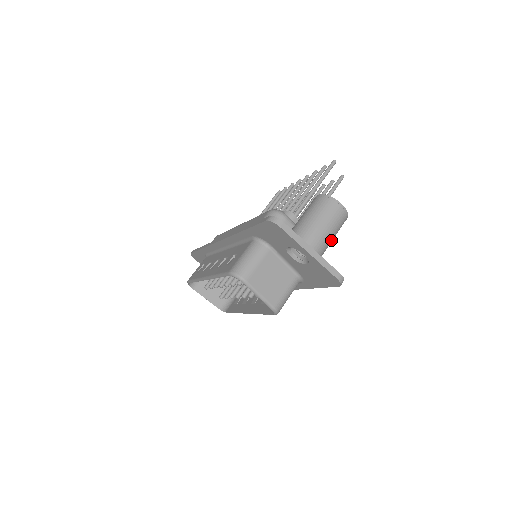
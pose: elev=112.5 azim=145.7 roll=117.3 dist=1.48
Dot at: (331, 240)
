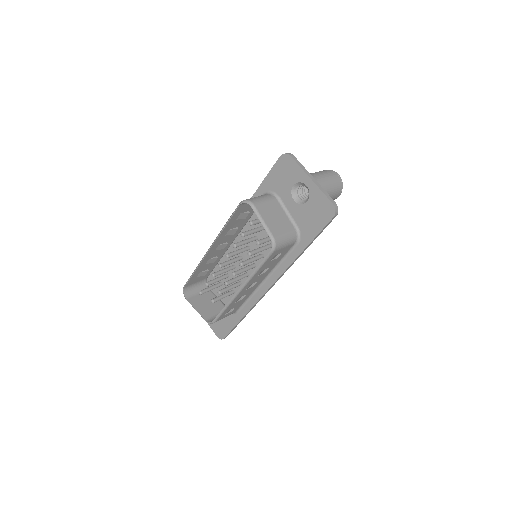
Dot at: (329, 192)
